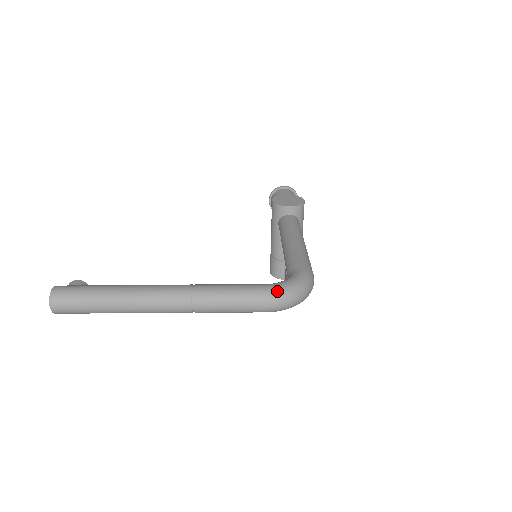
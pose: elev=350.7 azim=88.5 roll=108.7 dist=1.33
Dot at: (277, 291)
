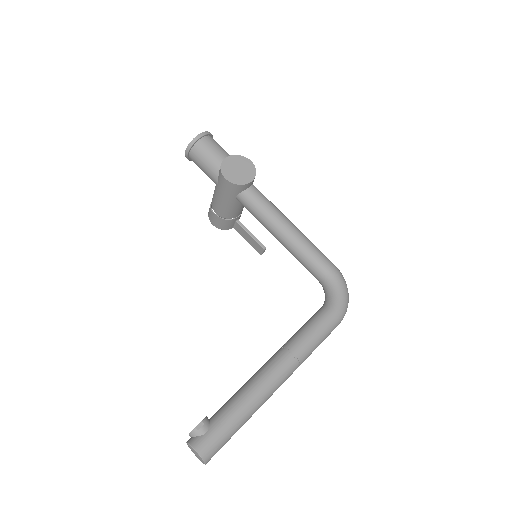
Dot at: (343, 311)
